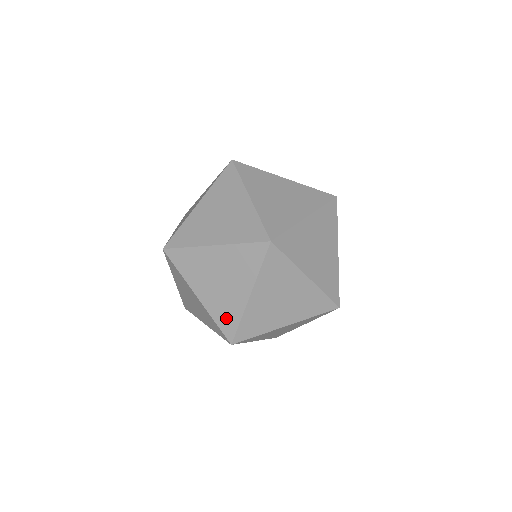
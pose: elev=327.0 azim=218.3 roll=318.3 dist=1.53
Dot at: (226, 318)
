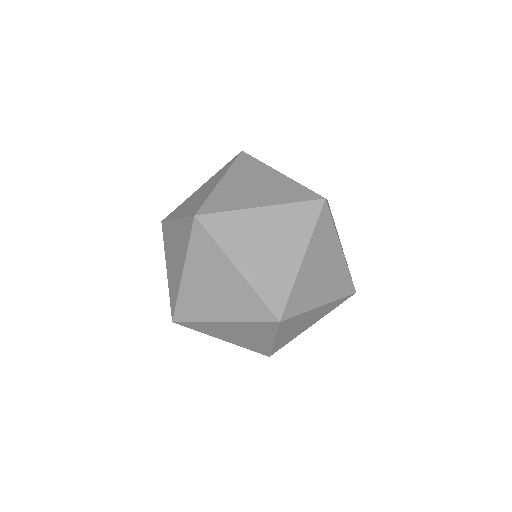
Dot at: (173, 293)
